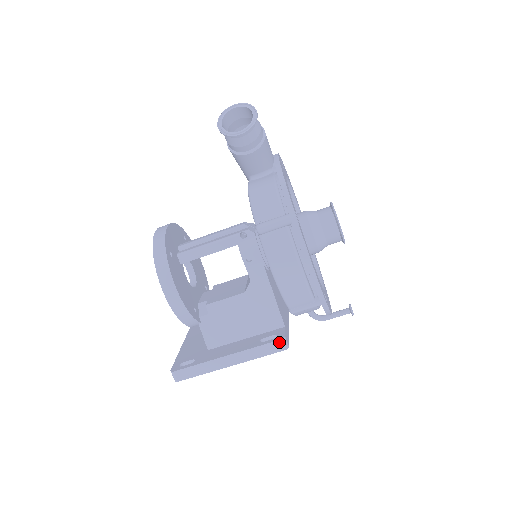
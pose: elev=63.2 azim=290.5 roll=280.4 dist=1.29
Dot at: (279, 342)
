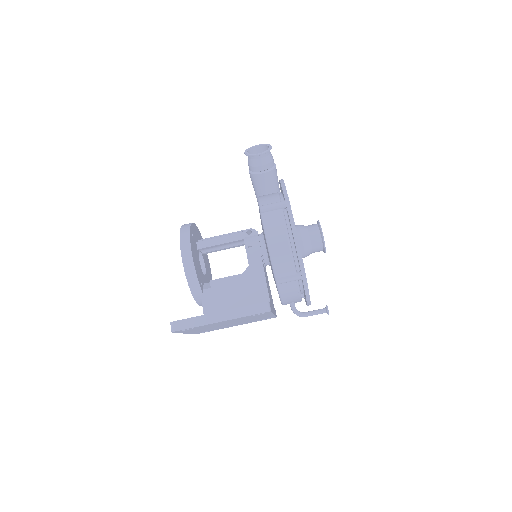
Dot at: (264, 304)
